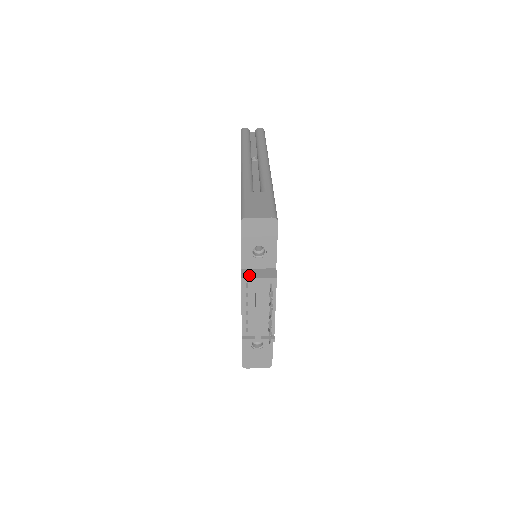
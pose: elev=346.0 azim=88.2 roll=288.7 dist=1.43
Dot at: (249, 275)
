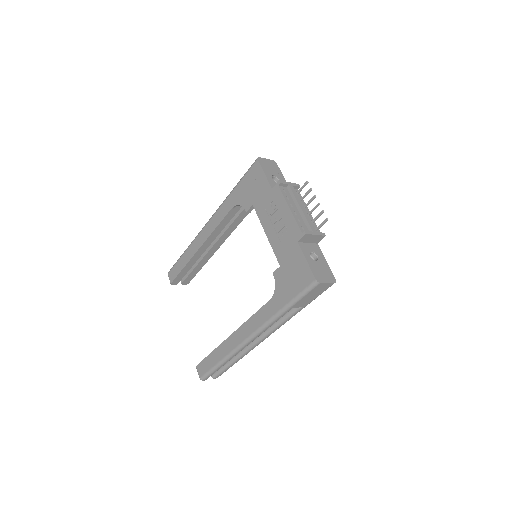
Dot at: occluded
